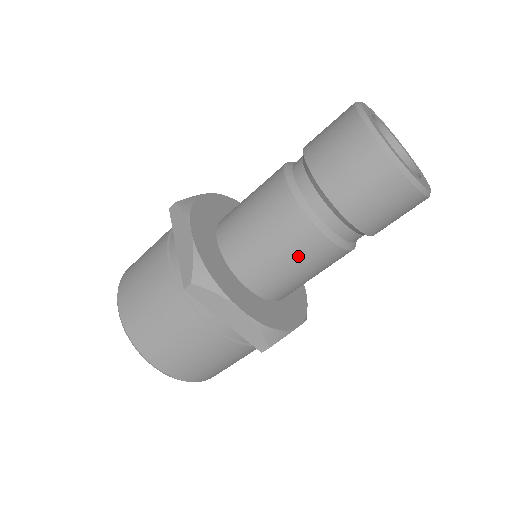
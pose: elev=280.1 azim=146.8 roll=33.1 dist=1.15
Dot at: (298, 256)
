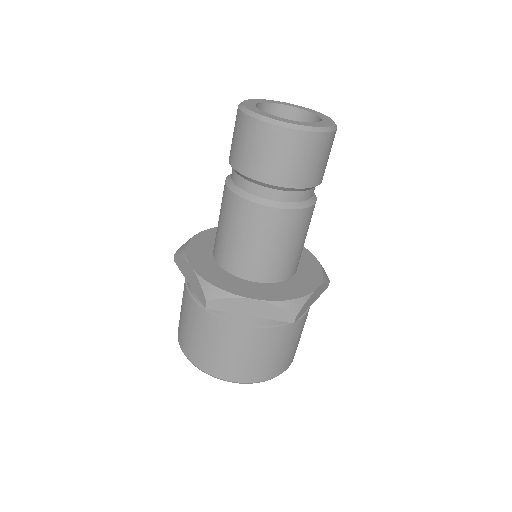
Dot at: (271, 235)
